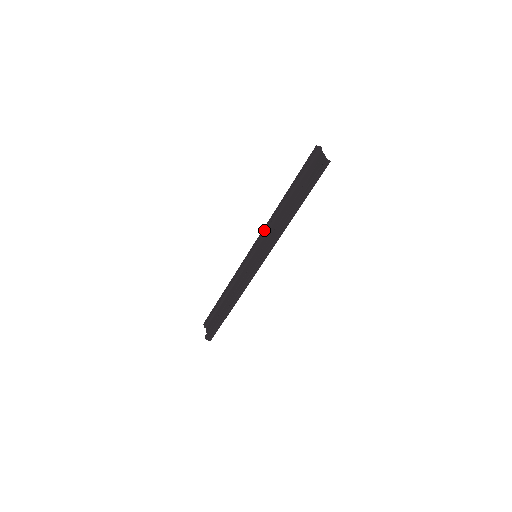
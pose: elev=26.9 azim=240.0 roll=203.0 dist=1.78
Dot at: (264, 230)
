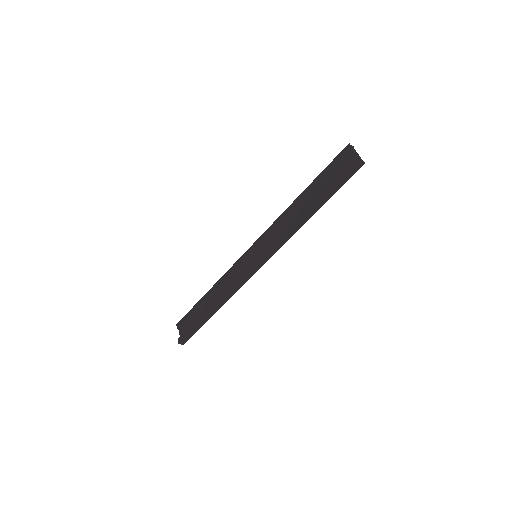
Dot at: (270, 228)
